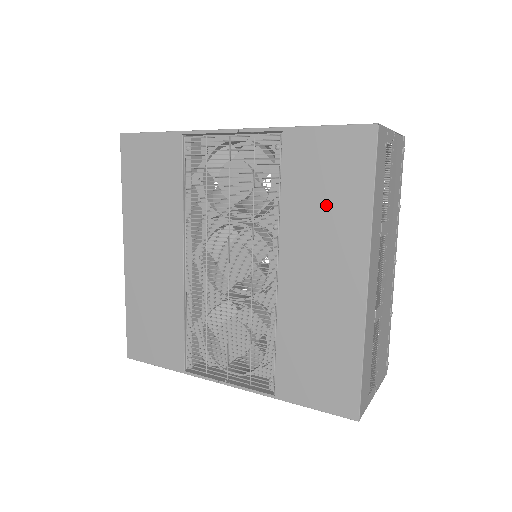
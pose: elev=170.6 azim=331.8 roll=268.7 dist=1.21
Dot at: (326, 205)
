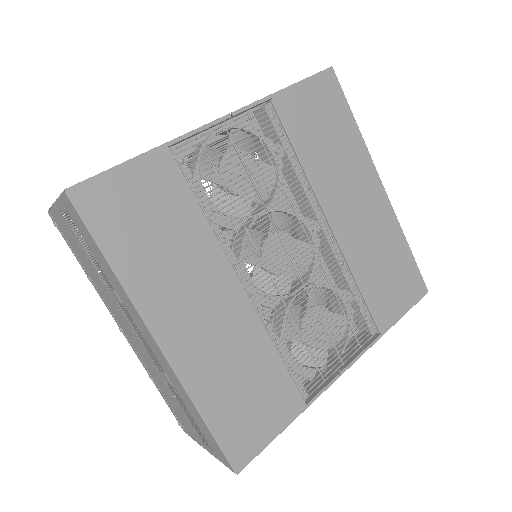
Dot at: (333, 145)
